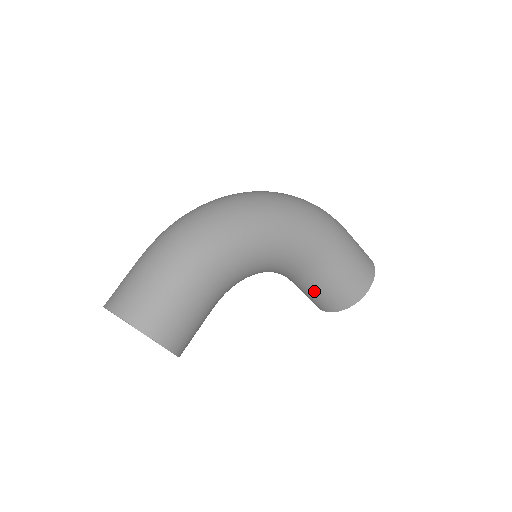
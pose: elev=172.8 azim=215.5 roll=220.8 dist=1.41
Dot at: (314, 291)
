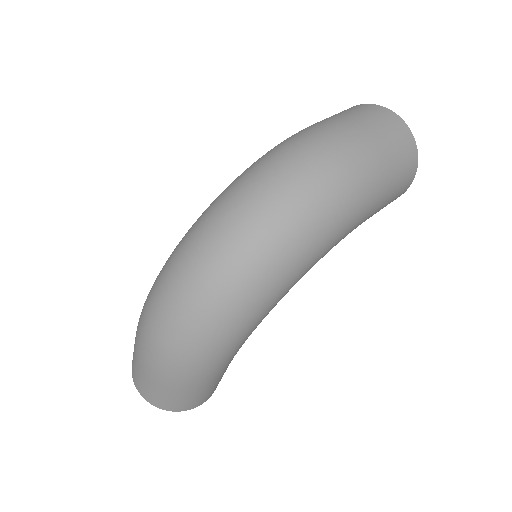
Dot at: occluded
